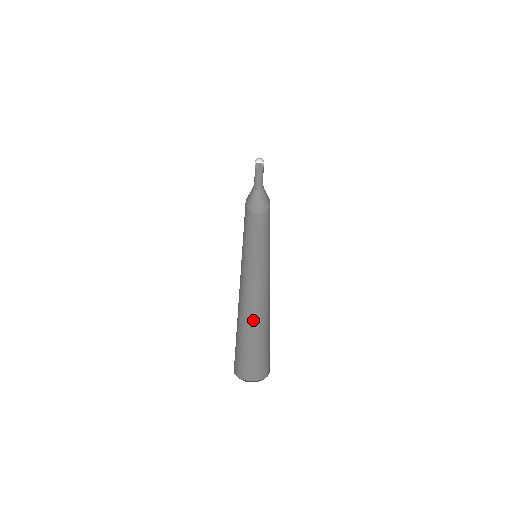
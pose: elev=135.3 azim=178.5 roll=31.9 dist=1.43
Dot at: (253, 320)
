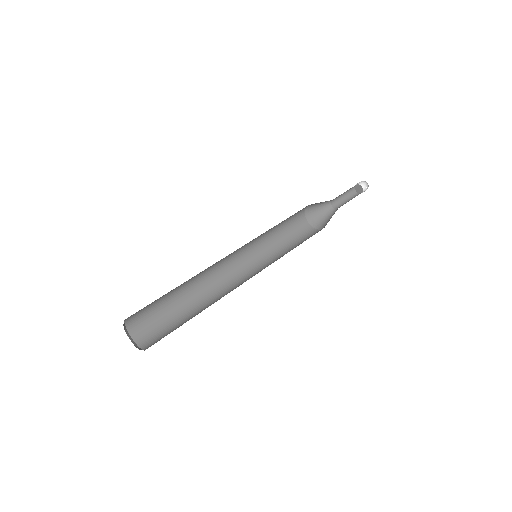
Dot at: (193, 299)
